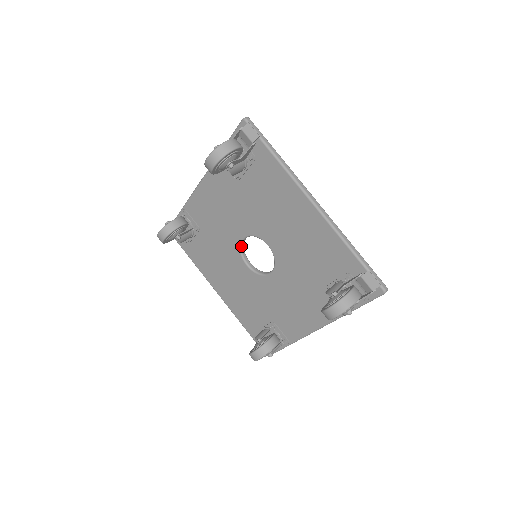
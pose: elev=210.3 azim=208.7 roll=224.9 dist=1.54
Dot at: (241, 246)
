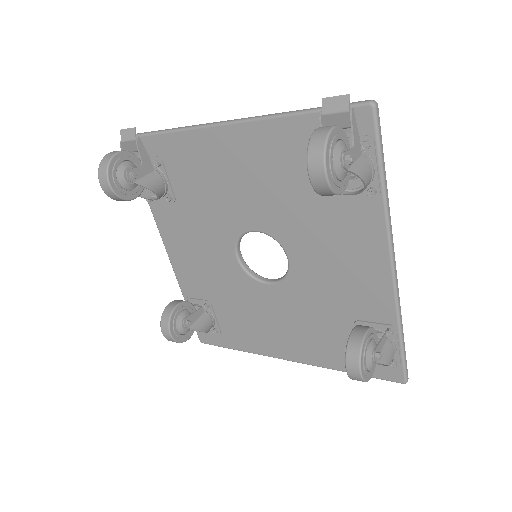
Dot at: (245, 269)
